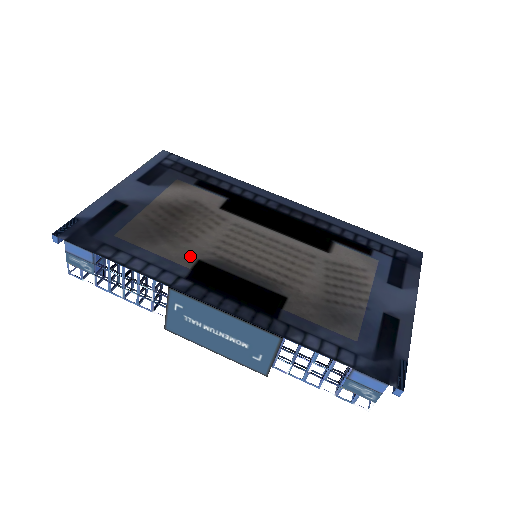
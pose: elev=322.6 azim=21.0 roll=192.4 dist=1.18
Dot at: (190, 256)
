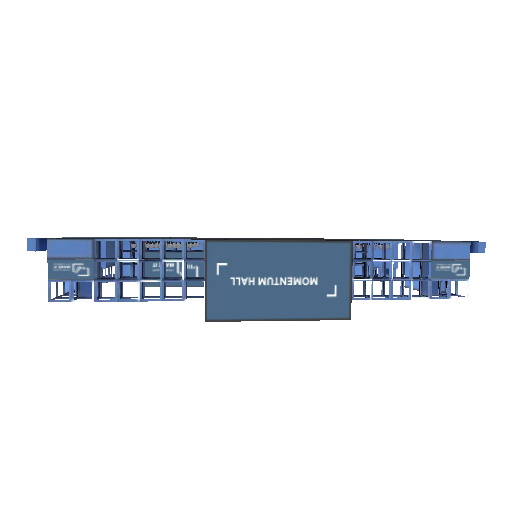
Dot at: occluded
